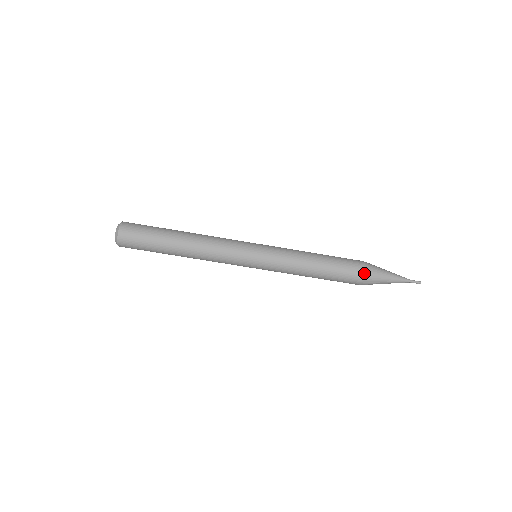
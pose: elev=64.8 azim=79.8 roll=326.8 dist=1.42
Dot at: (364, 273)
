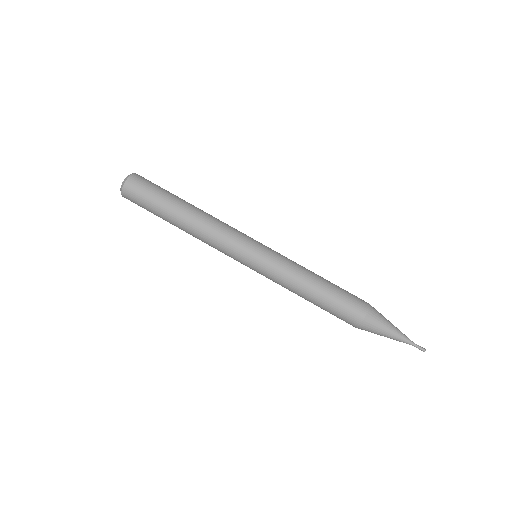
Dot at: (365, 313)
